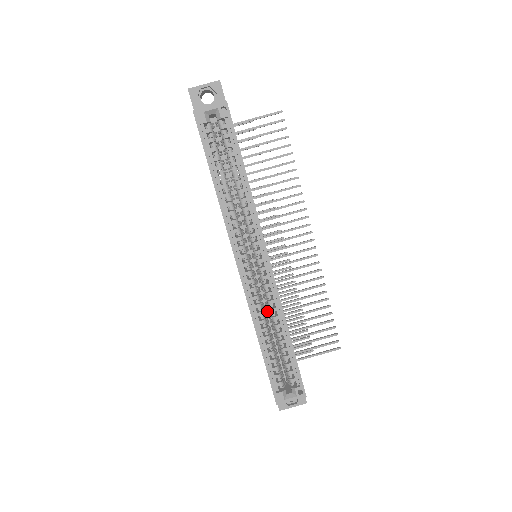
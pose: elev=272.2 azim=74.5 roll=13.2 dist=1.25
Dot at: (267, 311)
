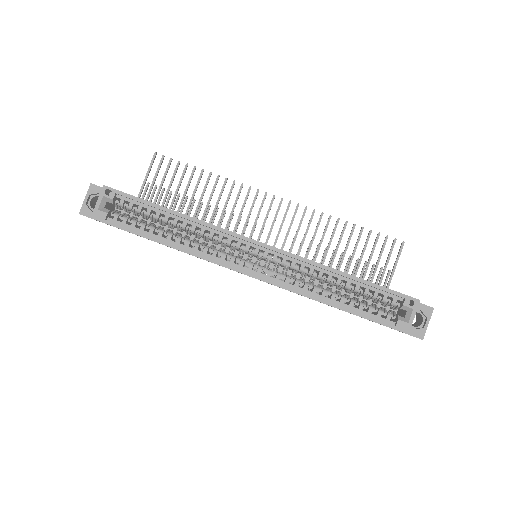
Dot at: (310, 279)
